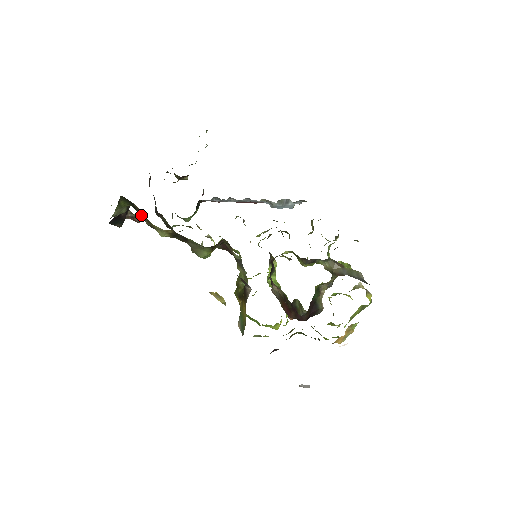
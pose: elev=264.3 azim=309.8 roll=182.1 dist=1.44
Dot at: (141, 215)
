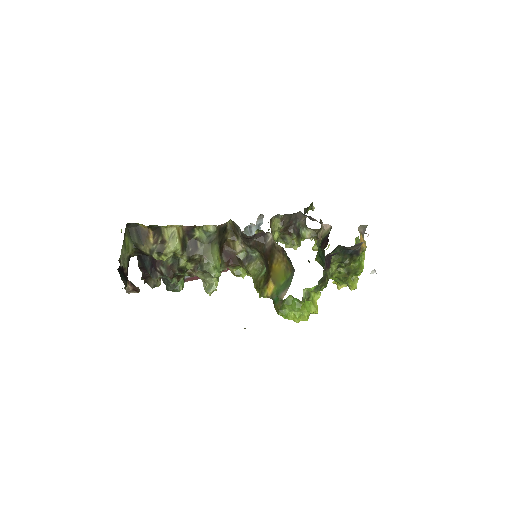
Dot at: (147, 242)
